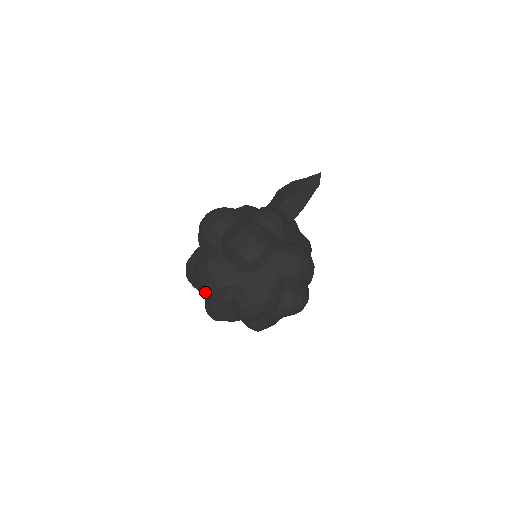
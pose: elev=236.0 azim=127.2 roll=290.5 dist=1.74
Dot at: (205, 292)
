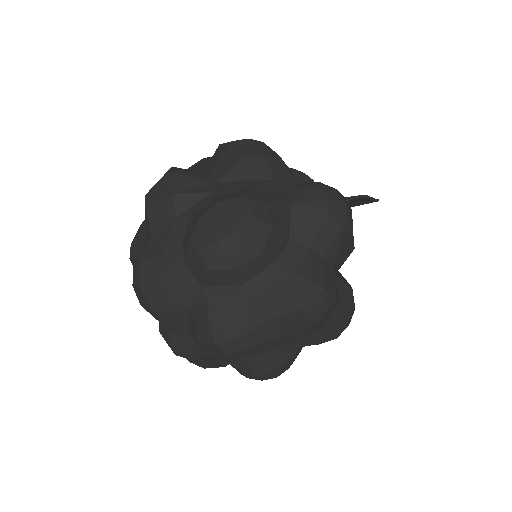
Dot at: (147, 236)
